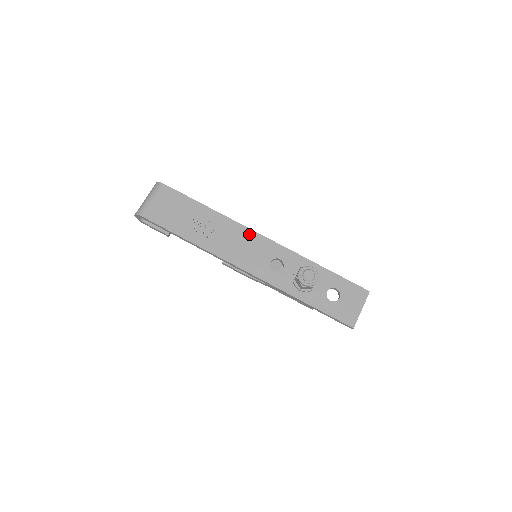
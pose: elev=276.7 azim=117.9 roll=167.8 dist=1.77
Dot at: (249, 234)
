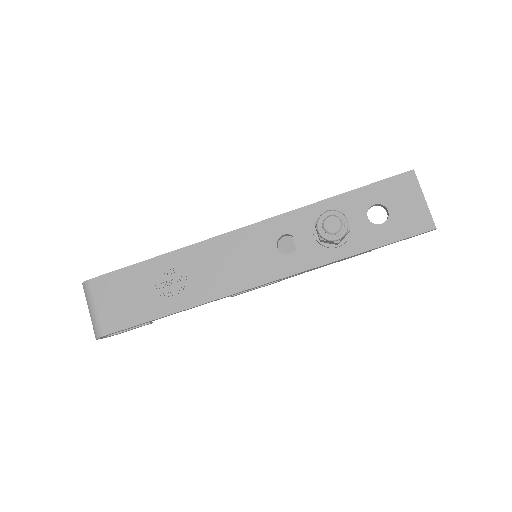
Dot at: (225, 242)
